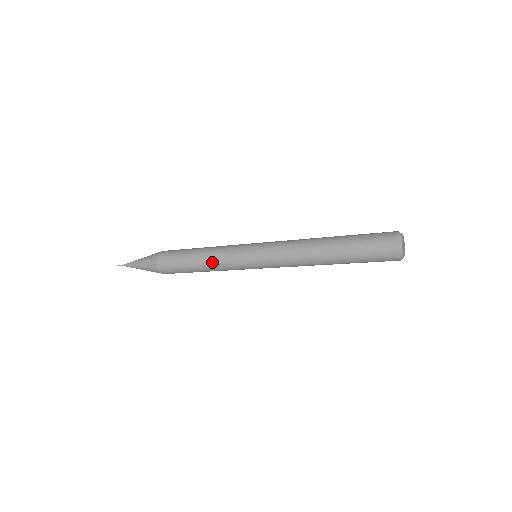
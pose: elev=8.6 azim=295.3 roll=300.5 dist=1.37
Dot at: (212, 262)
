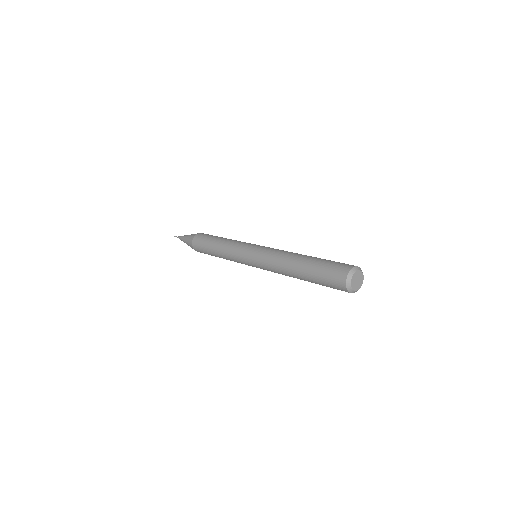
Dot at: (224, 252)
